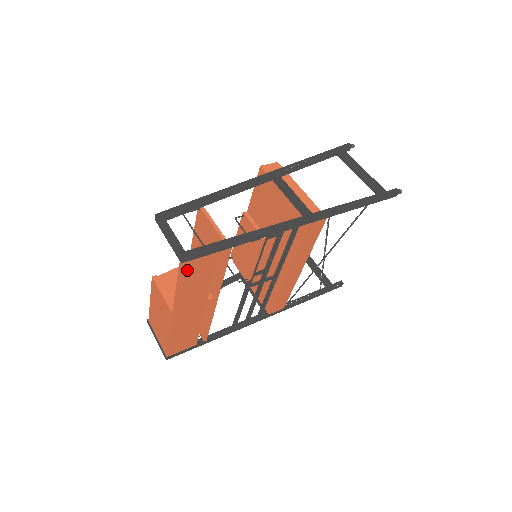
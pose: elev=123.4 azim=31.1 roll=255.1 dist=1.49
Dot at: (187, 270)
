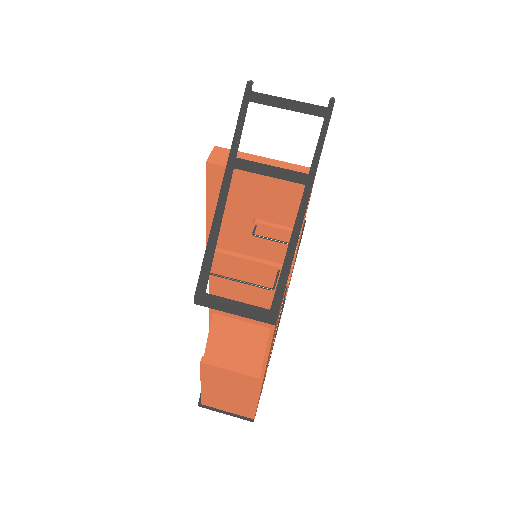
Dot at: (275, 326)
